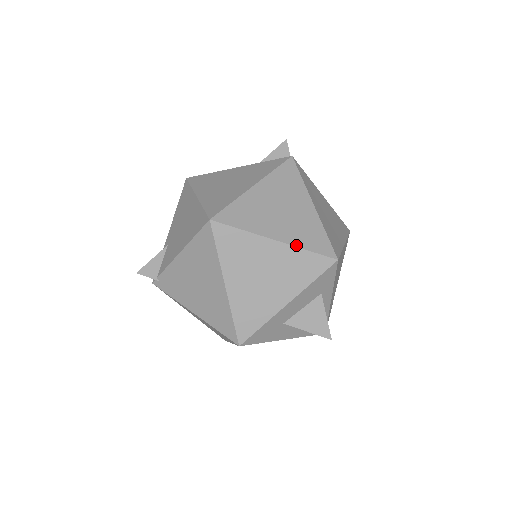
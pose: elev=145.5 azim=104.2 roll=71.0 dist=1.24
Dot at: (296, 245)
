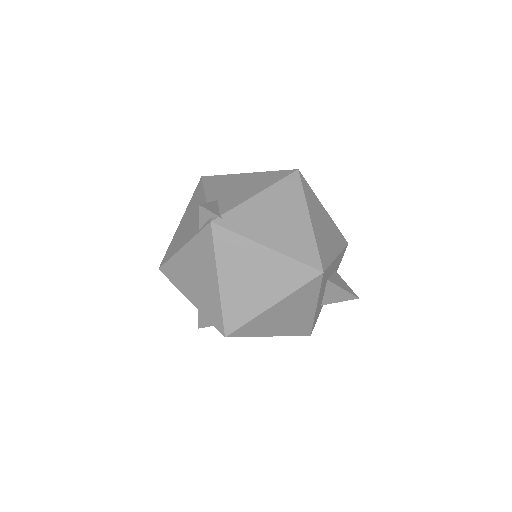
Dot at: (332, 220)
